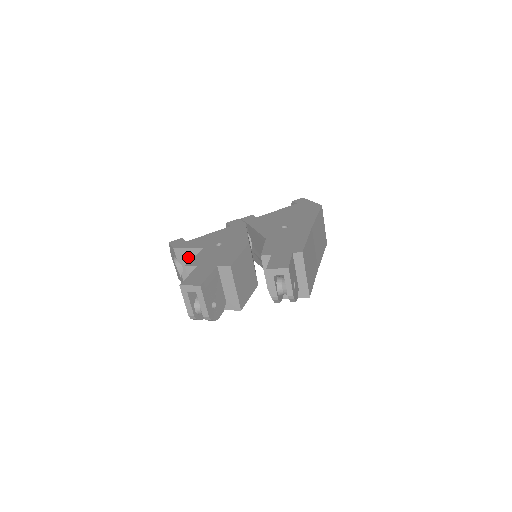
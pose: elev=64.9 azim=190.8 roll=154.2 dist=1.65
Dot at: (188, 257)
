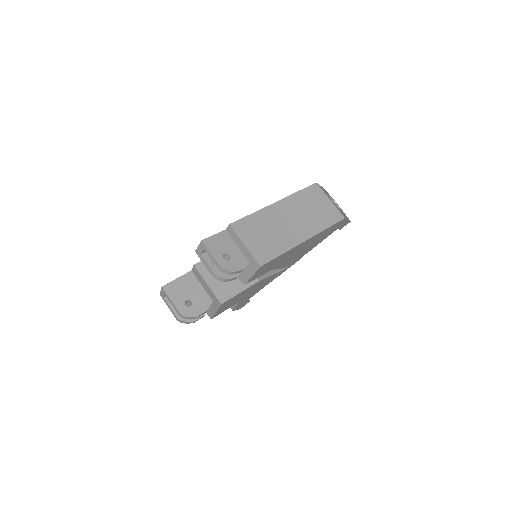
Dot at: occluded
